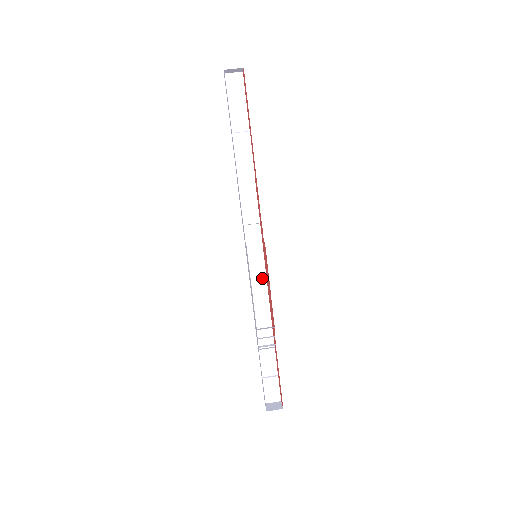
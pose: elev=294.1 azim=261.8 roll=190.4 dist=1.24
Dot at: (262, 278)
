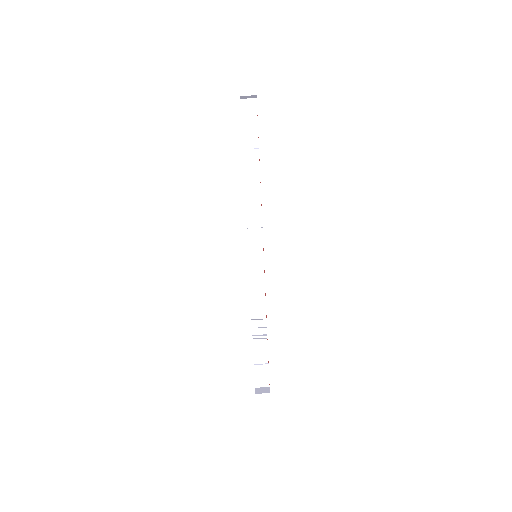
Dot at: (261, 276)
